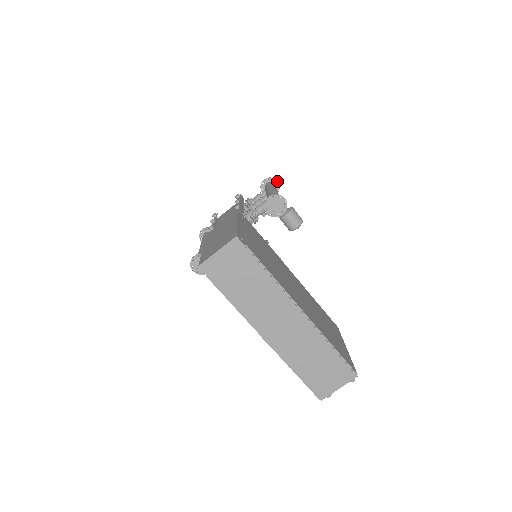
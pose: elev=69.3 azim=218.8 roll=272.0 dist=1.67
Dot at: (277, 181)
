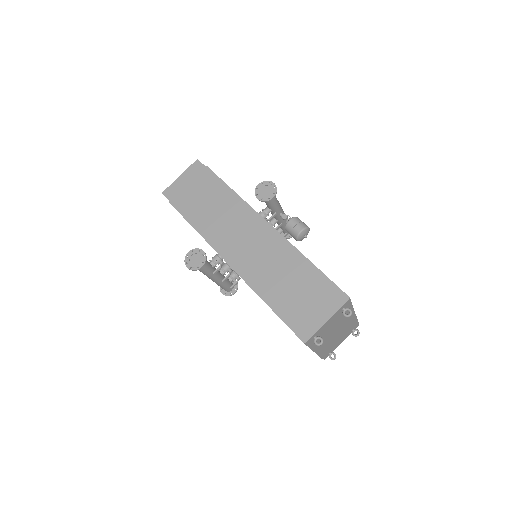
Dot at: occluded
